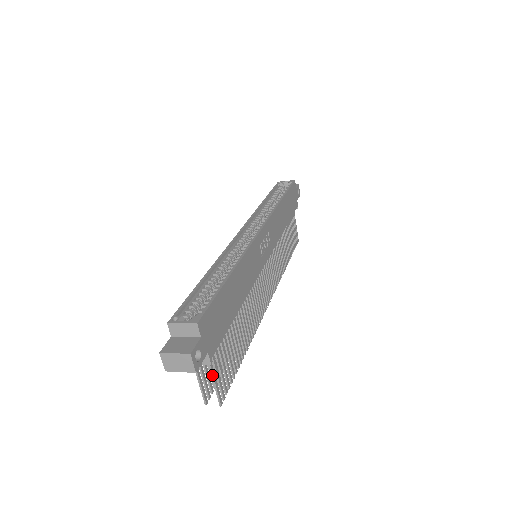
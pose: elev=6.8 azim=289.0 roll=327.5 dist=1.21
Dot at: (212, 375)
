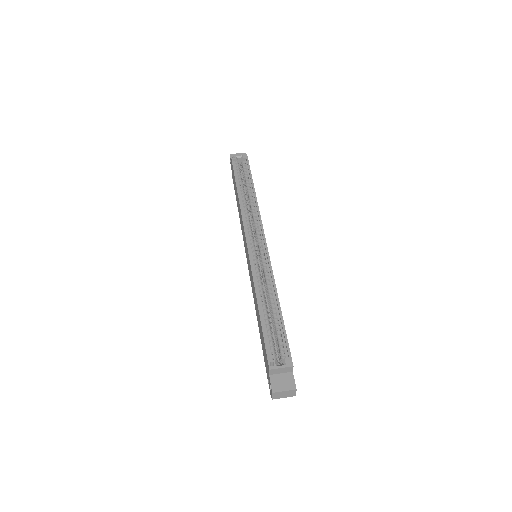
Dot at: occluded
